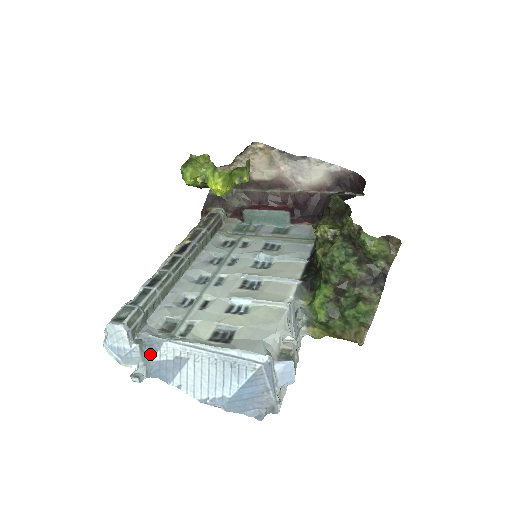
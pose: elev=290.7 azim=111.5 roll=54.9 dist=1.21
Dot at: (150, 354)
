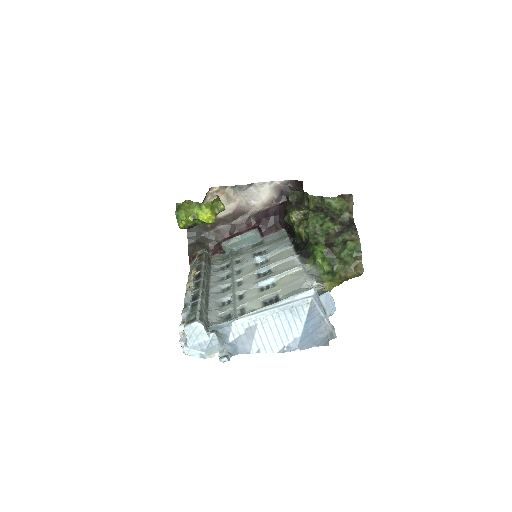
Dot at: (225, 338)
